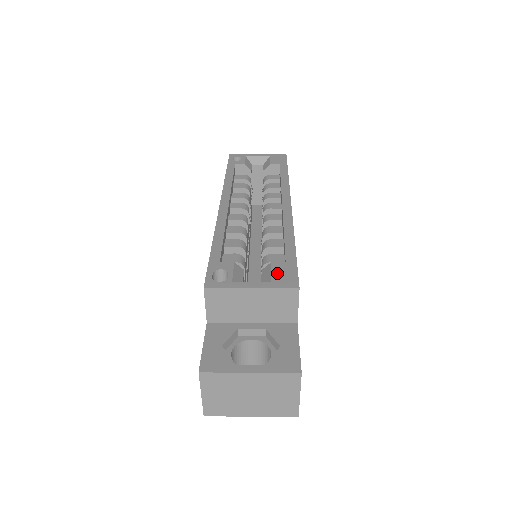
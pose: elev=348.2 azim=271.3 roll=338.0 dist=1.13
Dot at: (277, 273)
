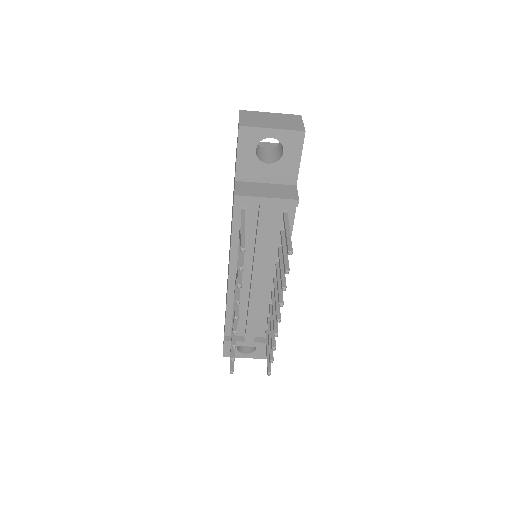
Dot at: occluded
